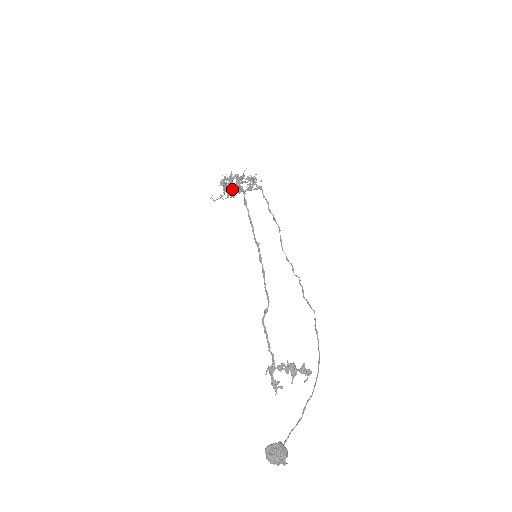
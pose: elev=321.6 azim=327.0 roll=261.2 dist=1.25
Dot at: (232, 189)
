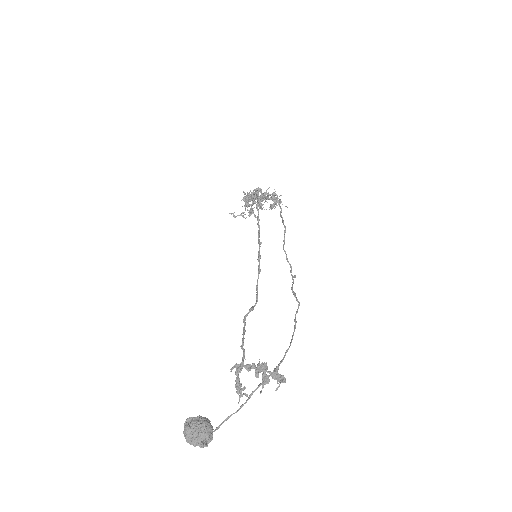
Dot at: (251, 199)
